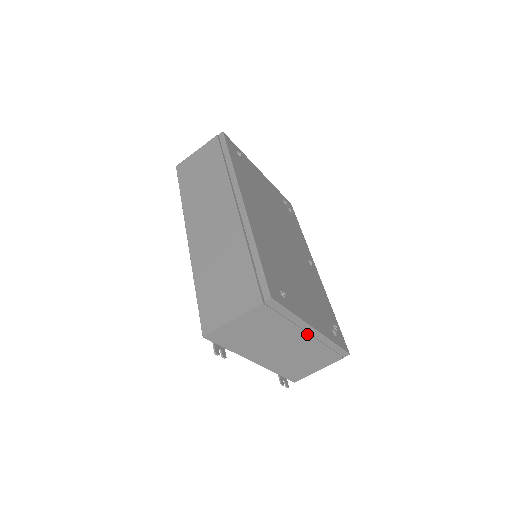
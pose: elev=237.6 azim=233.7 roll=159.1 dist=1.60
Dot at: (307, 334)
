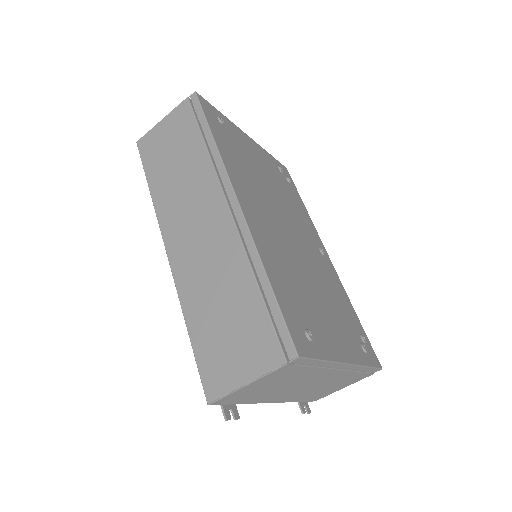
Dot at: (338, 370)
